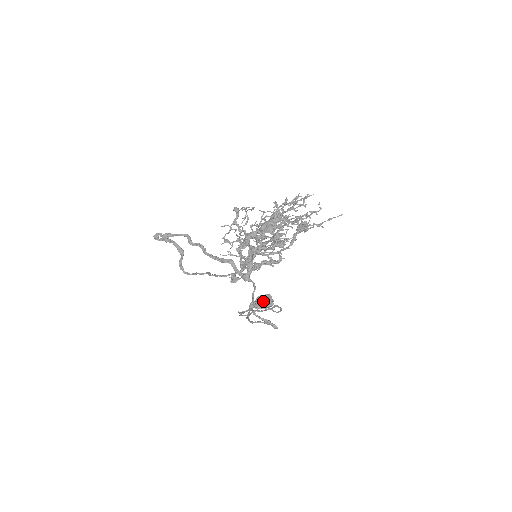
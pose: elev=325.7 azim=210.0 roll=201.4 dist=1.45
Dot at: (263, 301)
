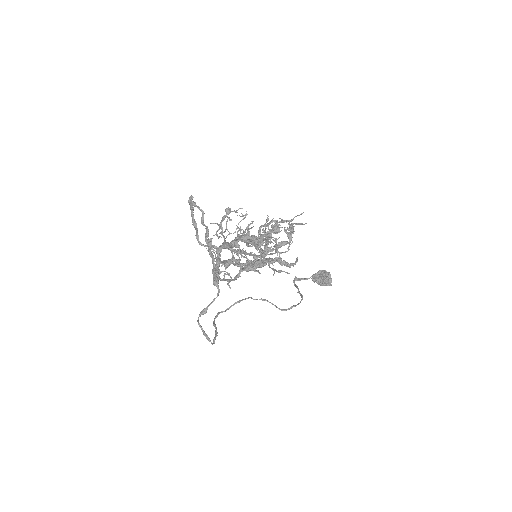
Dot at: (320, 278)
